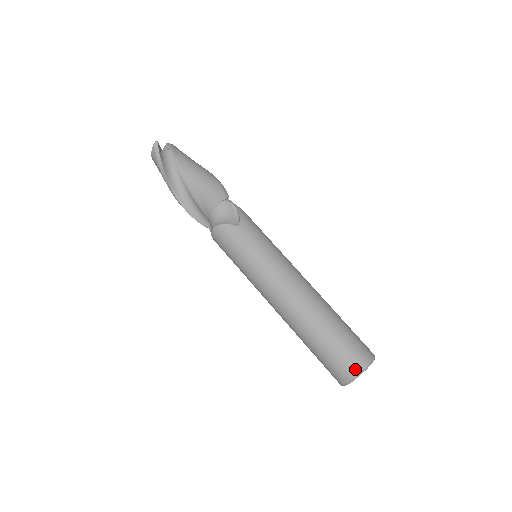
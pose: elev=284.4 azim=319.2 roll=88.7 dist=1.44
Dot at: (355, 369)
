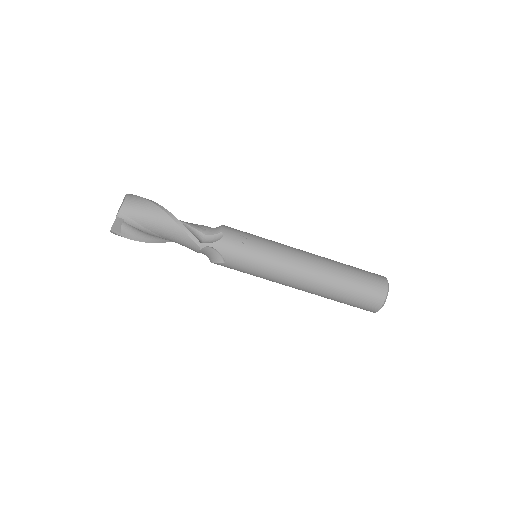
Dot at: (371, 311)
